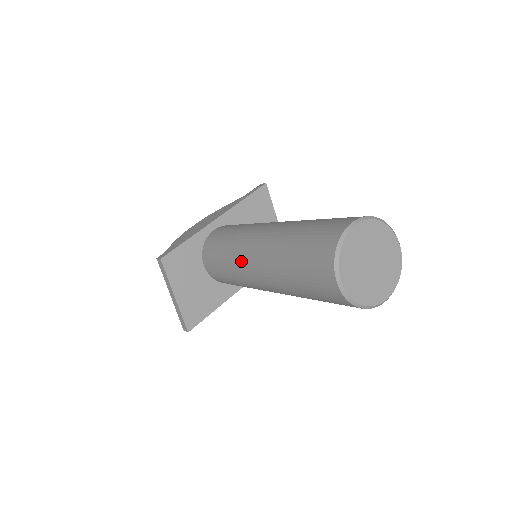
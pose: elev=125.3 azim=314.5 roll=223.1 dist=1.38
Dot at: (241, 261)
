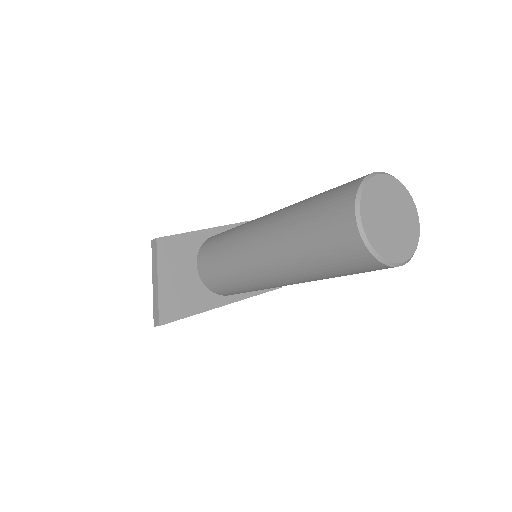
Dot at: (244, 240)
